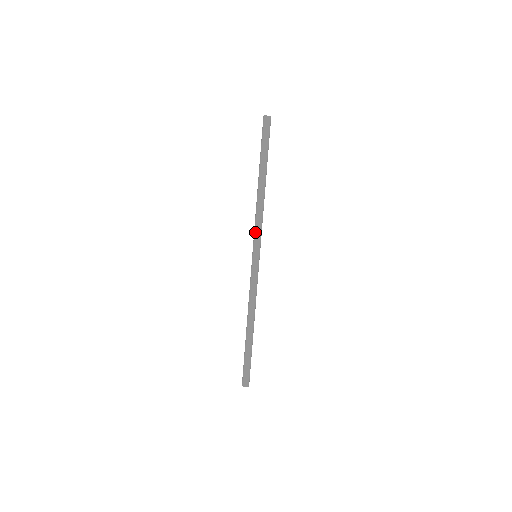
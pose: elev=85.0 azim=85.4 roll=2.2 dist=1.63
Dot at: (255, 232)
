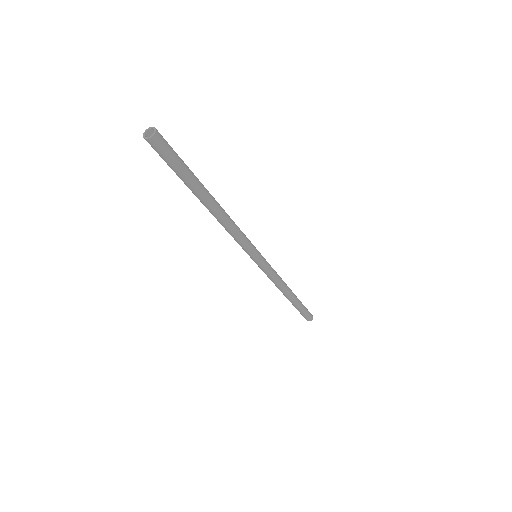
Dot at: occluded
